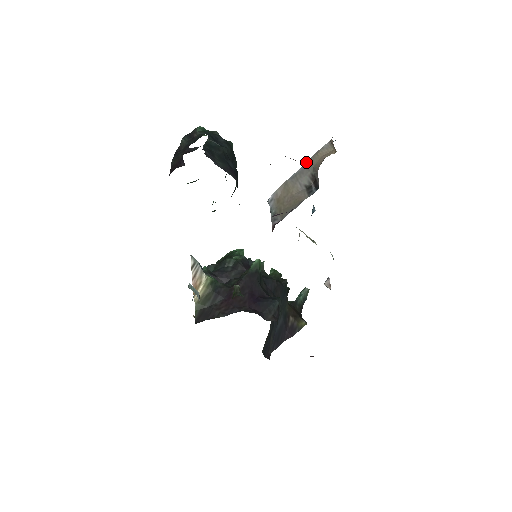
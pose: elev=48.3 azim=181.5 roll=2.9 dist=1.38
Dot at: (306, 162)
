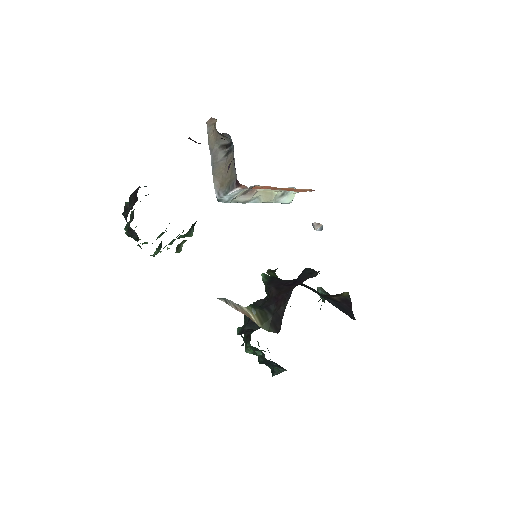
Dot at: occluded
